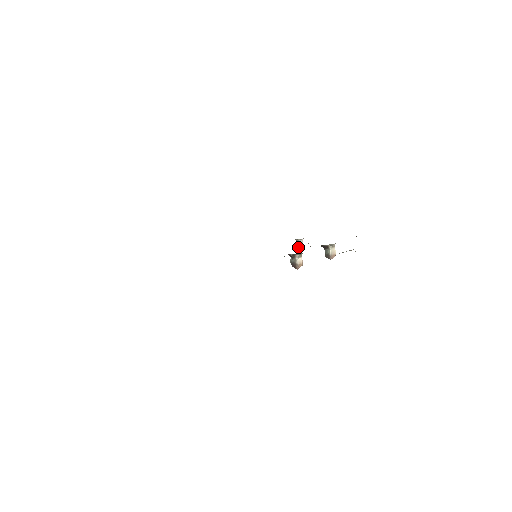
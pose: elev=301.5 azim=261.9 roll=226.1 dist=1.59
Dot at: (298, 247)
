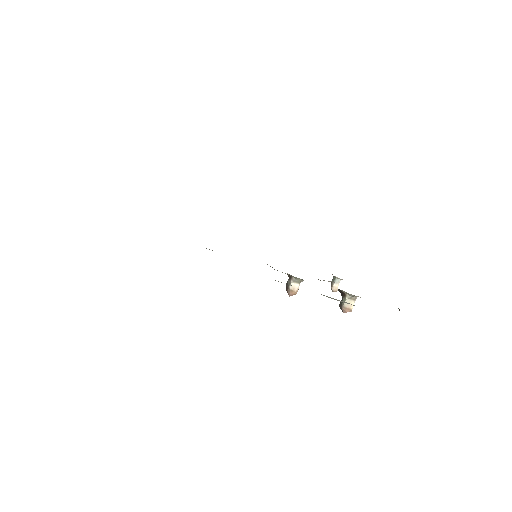
Dot at: (331, 285)
